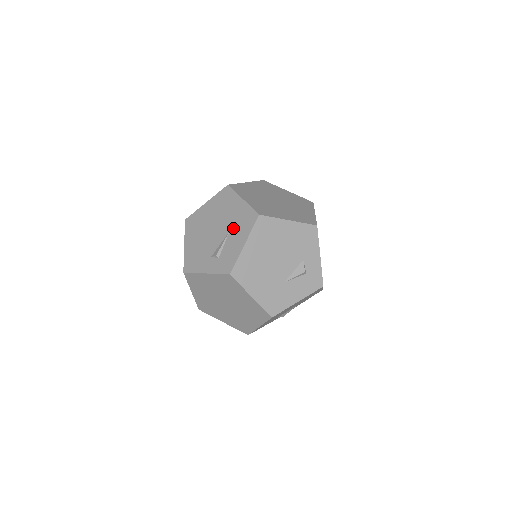
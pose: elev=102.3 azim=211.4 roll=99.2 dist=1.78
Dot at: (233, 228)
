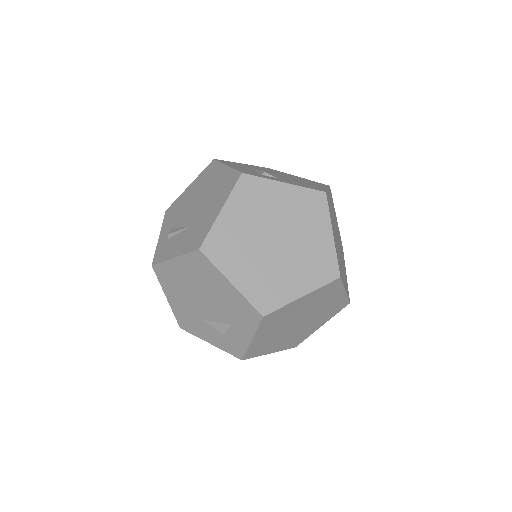
Dot at: (192, 228)
